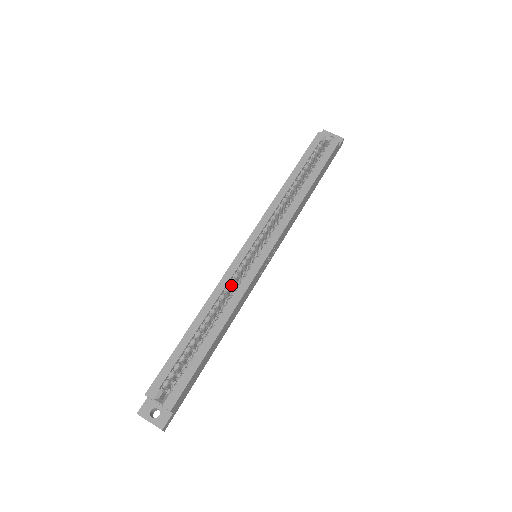
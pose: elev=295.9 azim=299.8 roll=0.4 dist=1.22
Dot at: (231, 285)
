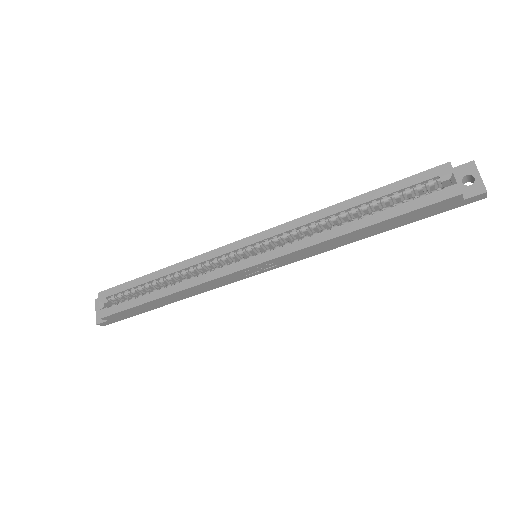
Dot at: (207, 265)
